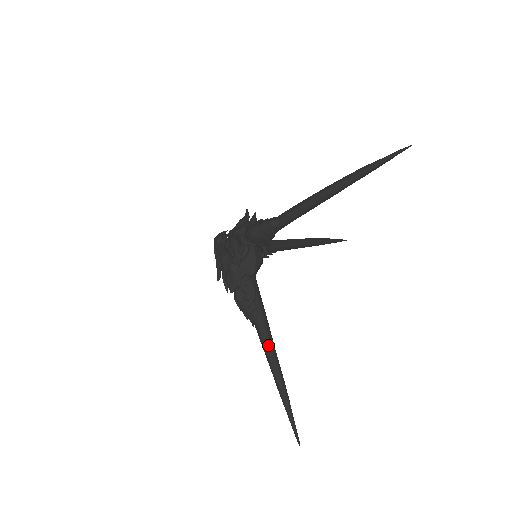
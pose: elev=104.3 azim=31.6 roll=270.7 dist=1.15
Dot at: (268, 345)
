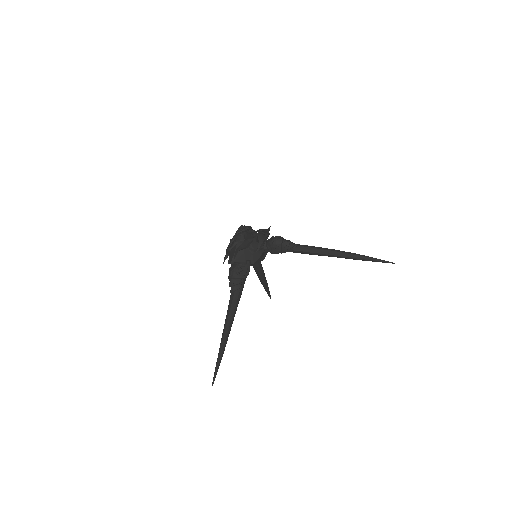
Dot at: (234, 310)
